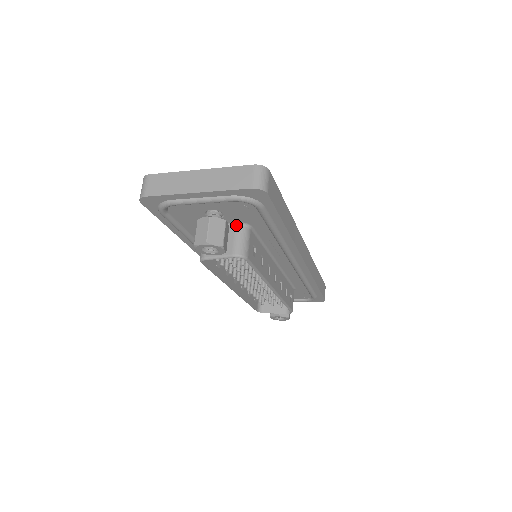
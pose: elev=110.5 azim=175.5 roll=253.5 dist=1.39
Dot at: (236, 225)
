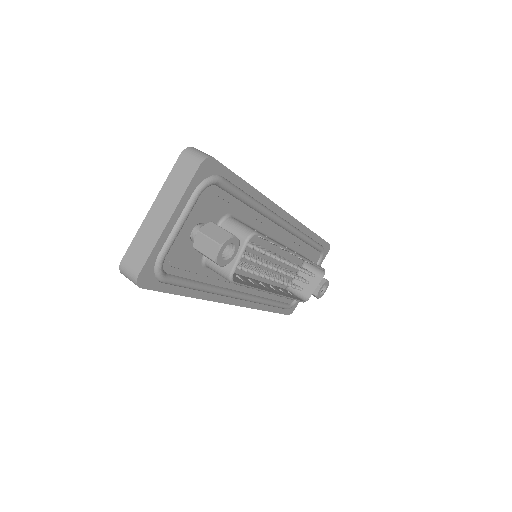
Dot at: (220, 225)
